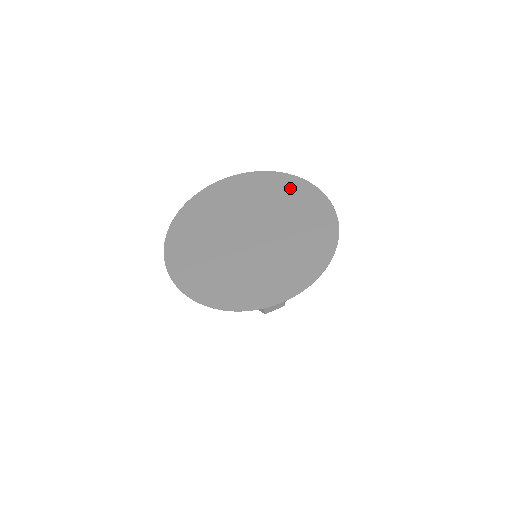
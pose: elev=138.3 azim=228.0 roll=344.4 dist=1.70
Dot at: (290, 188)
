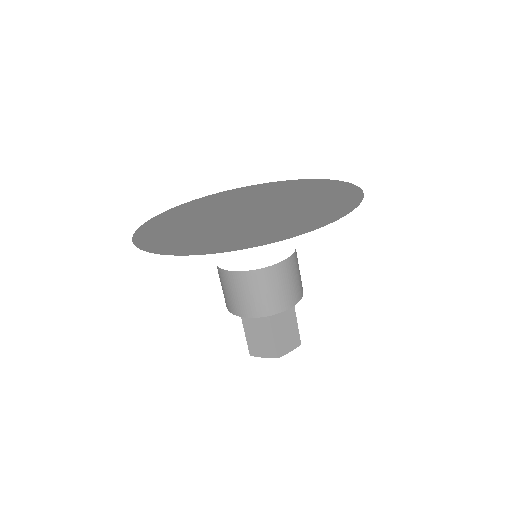
Dot at: (335, 191)
